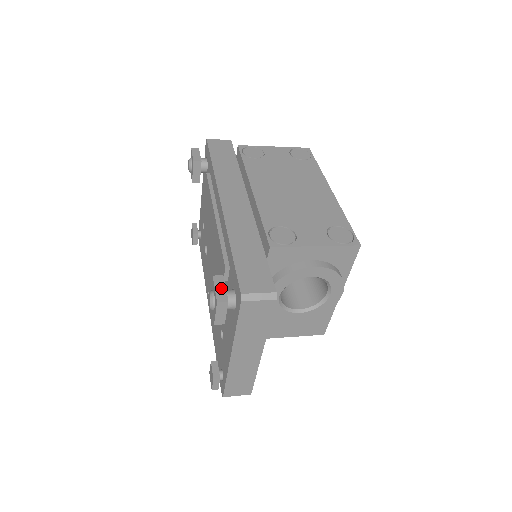
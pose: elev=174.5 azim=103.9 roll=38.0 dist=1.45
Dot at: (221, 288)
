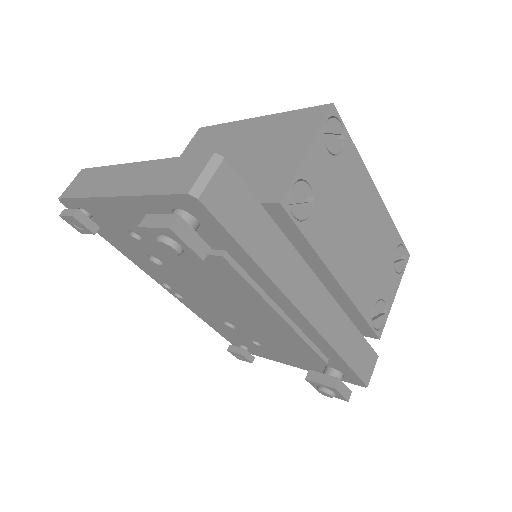
Dot at: (344, 390)
